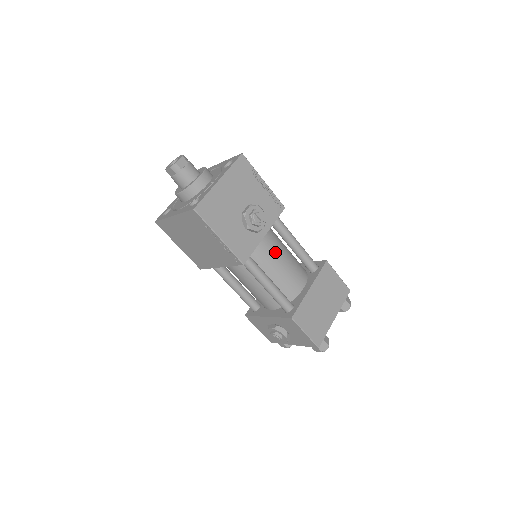
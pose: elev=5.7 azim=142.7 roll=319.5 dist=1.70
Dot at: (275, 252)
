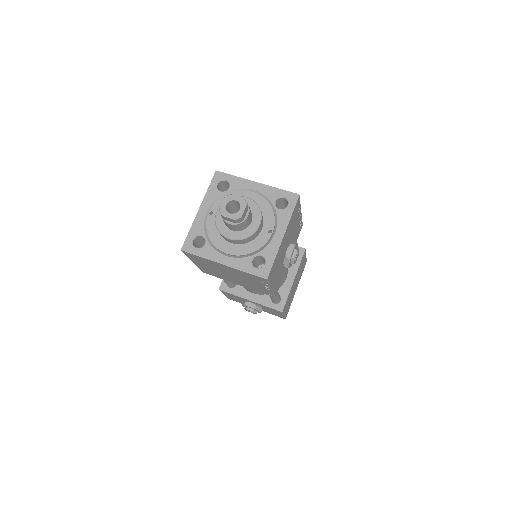
Dot at: occluded
